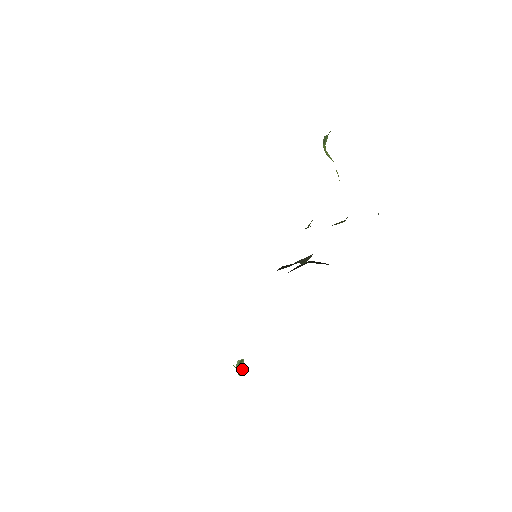
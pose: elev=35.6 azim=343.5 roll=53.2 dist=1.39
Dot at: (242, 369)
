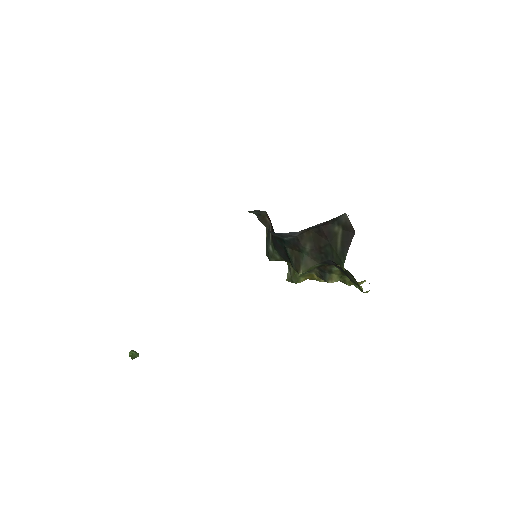
Dot at: (134, 357)
